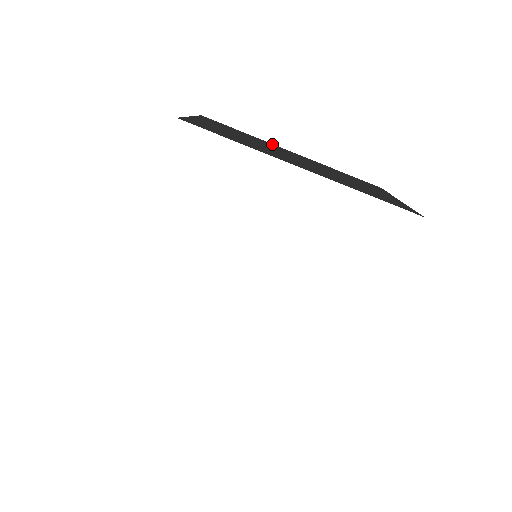
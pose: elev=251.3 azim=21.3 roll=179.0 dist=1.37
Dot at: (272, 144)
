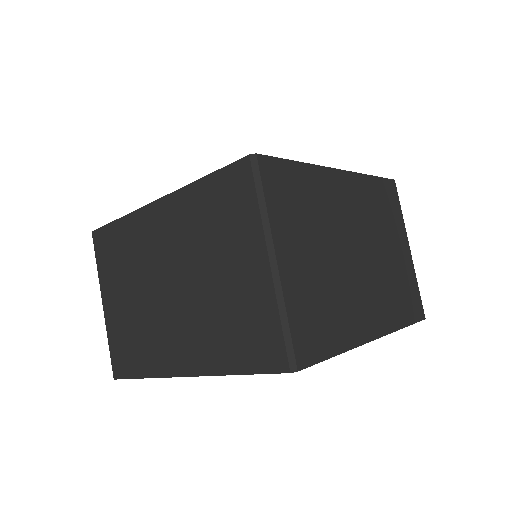
Dot at: (326, 174)
